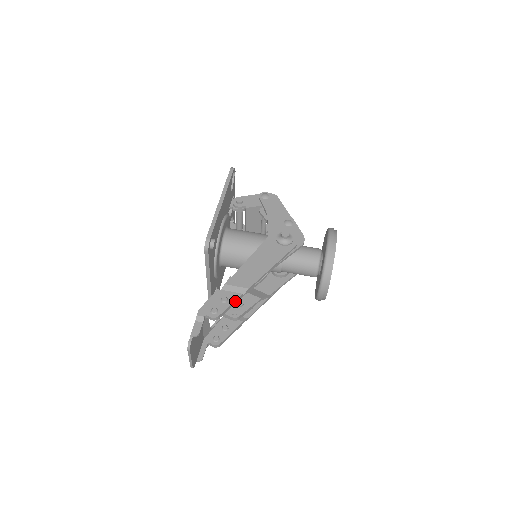
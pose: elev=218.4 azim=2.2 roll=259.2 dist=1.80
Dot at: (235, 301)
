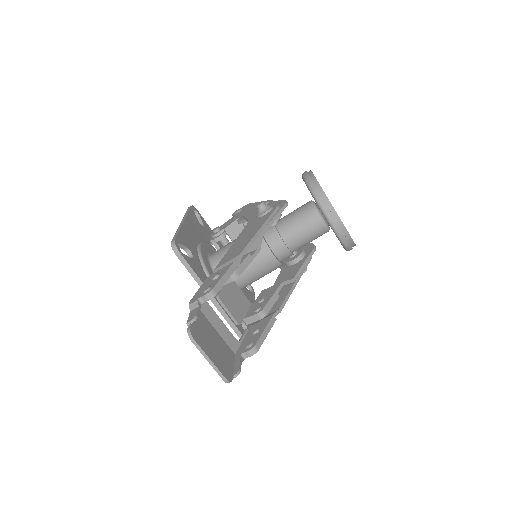
Dot at: (228, 271)
